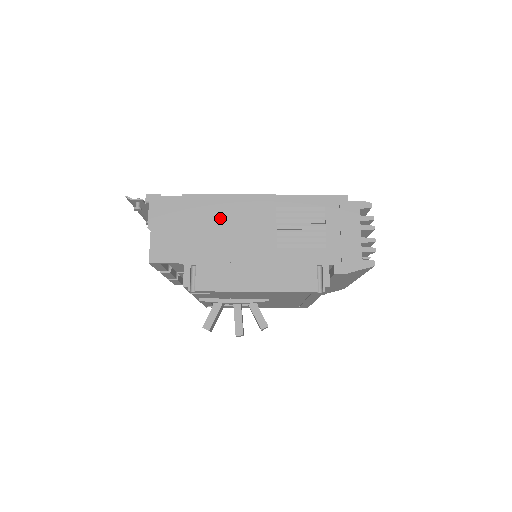
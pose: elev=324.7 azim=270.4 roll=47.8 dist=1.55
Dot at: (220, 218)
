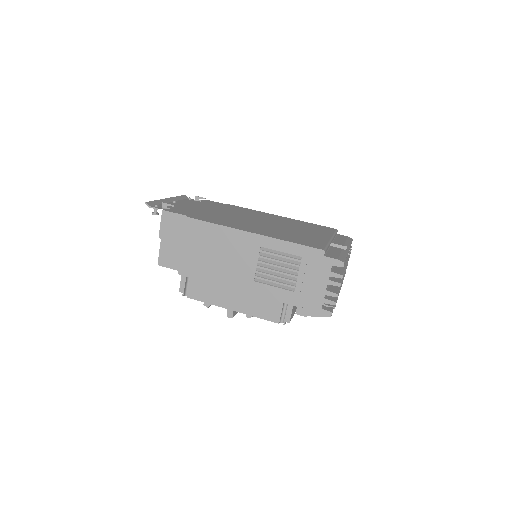
Dot at: (213, 245)
